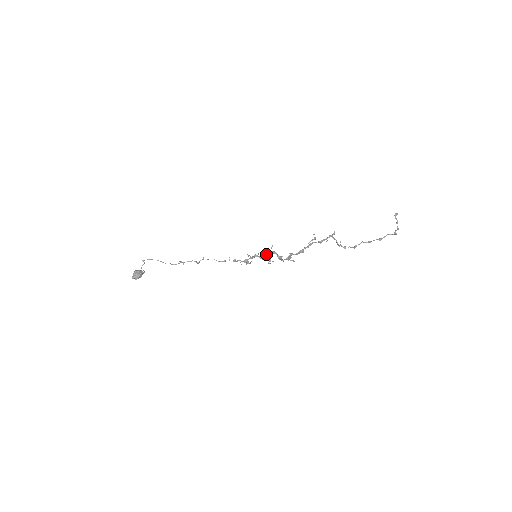
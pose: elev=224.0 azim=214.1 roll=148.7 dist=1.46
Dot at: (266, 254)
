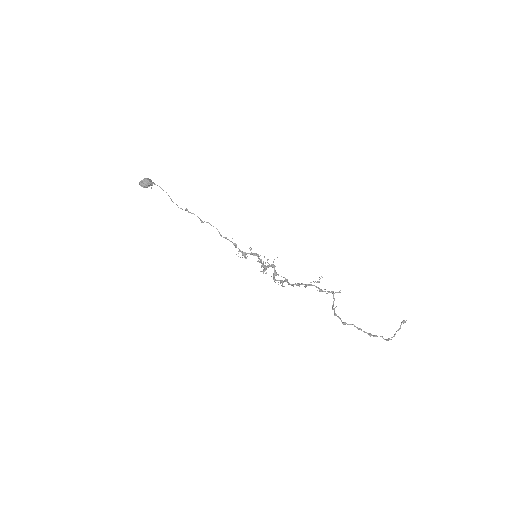
Dot at: (265, 262)
